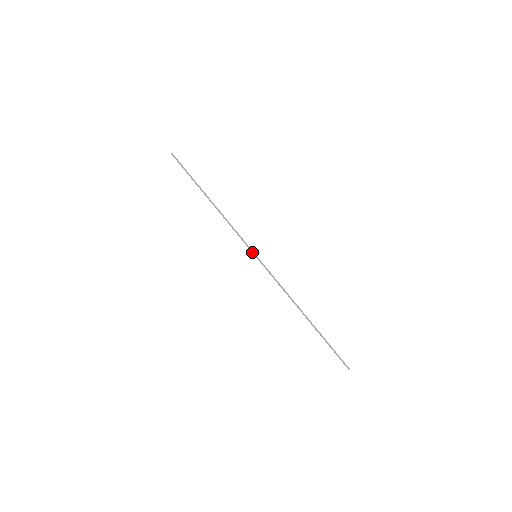
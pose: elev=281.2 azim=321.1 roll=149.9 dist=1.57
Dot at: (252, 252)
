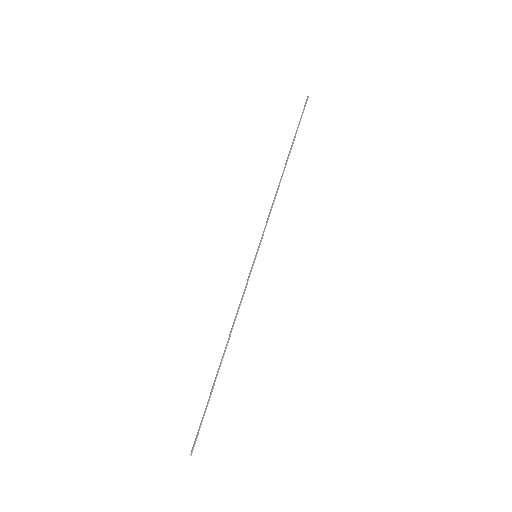
Dot at: (258, 249)
